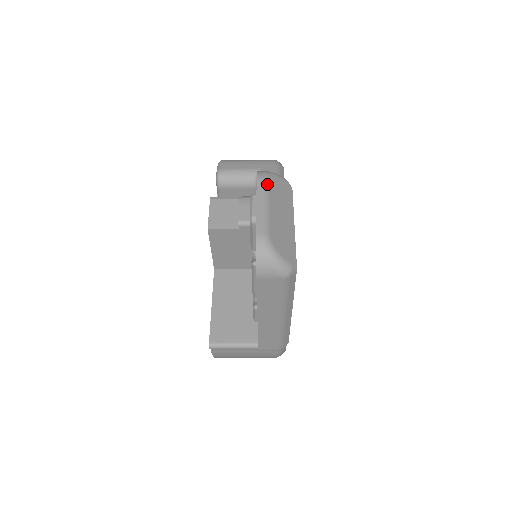
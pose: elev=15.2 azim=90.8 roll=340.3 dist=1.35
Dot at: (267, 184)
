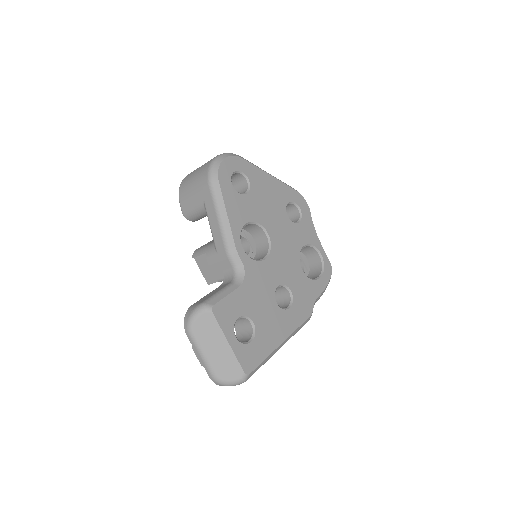
Dot at: (193, 337)
